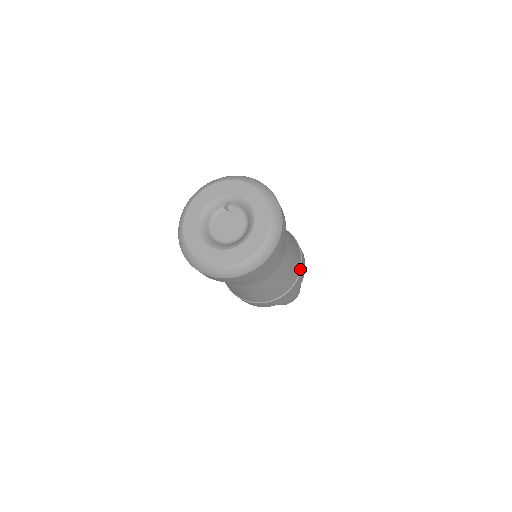
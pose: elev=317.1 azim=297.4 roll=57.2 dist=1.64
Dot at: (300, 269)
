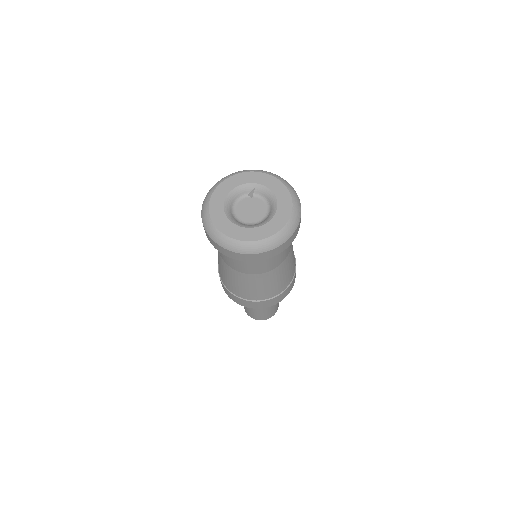
Dot at: (293, 276)
